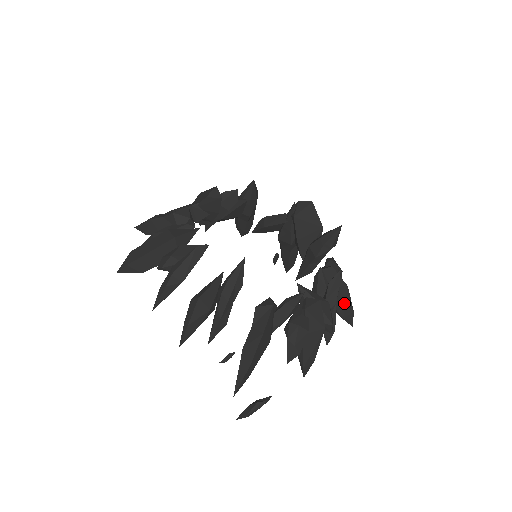
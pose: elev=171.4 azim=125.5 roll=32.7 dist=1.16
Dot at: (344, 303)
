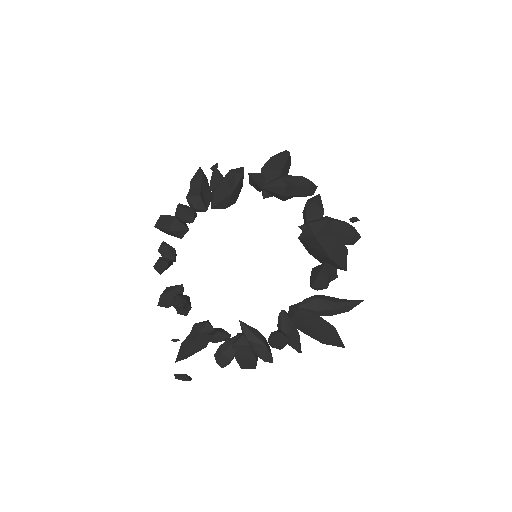
Dot at: (319, 337)
